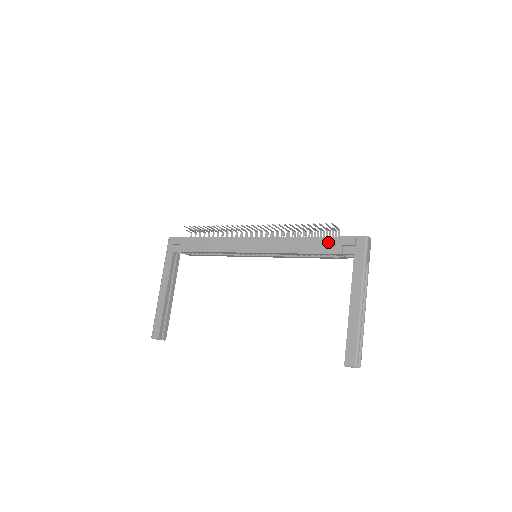
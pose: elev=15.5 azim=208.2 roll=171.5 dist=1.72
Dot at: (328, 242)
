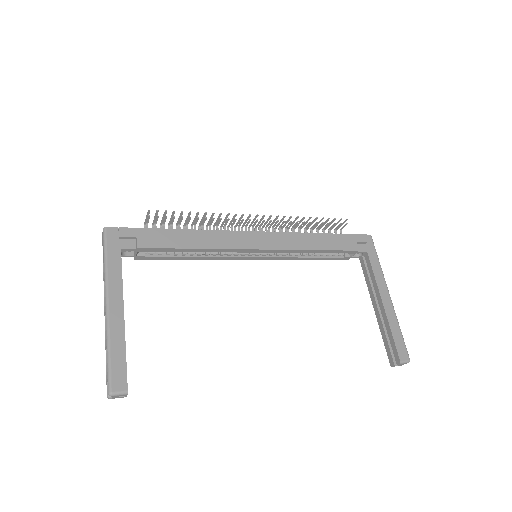
Dot at: (343, 239)
